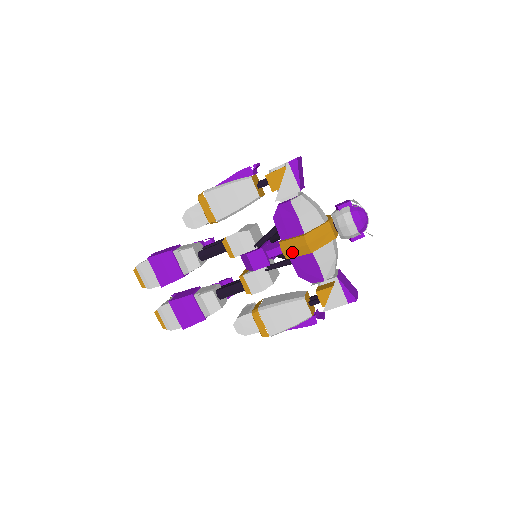
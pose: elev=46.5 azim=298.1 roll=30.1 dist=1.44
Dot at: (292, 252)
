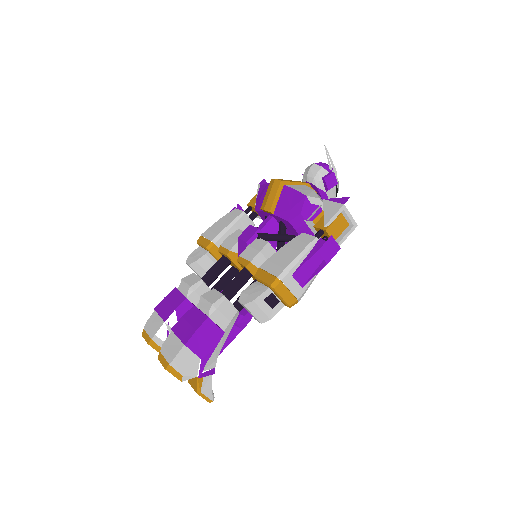
Dot at: (270, 200)
